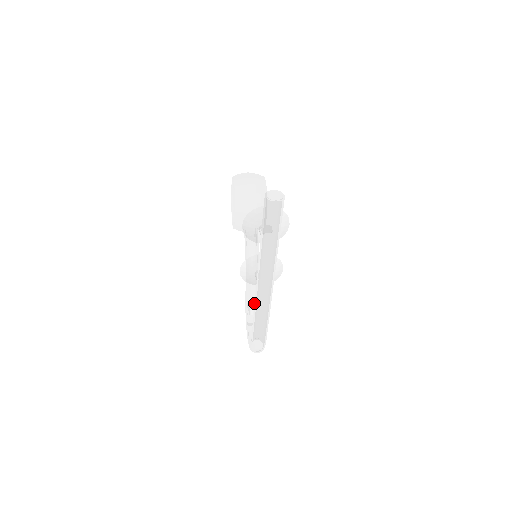
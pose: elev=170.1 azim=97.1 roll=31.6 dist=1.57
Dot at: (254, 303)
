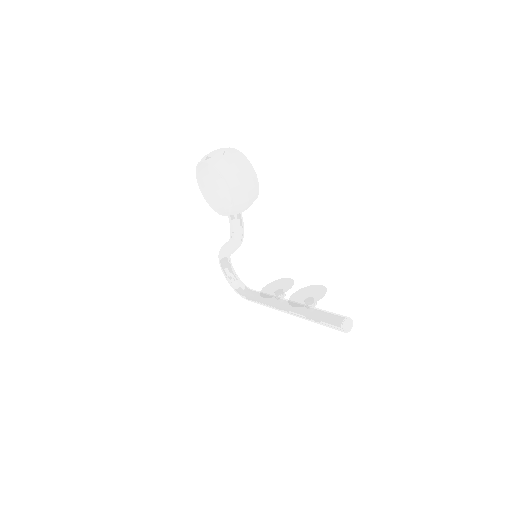
Dot at: (230, 255)
